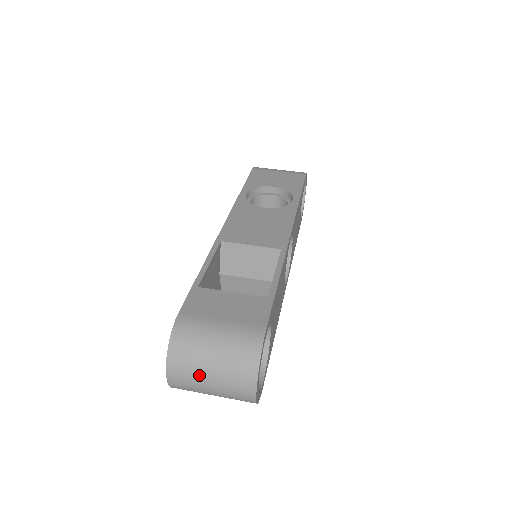
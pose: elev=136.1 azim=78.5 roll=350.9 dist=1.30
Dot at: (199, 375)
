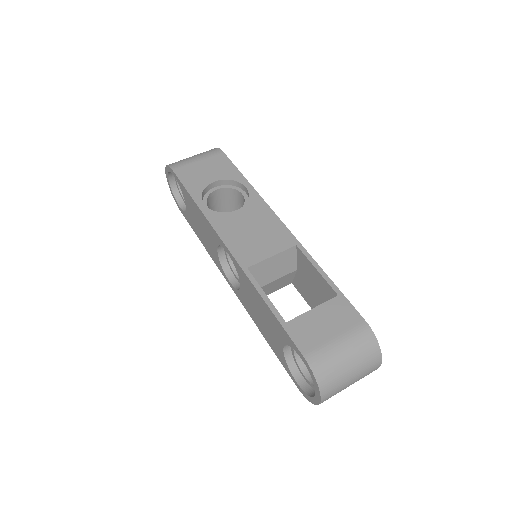
Dot at: (344, 384)
